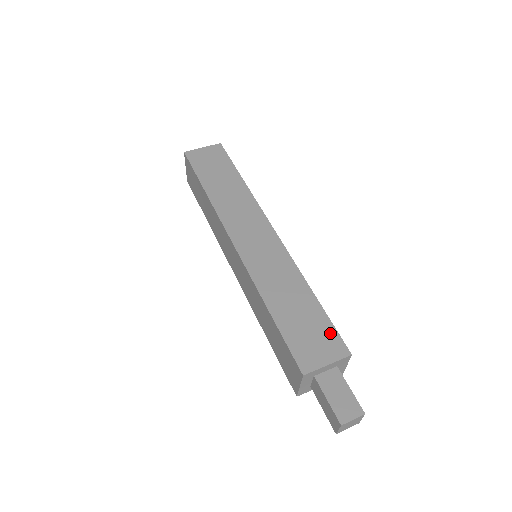
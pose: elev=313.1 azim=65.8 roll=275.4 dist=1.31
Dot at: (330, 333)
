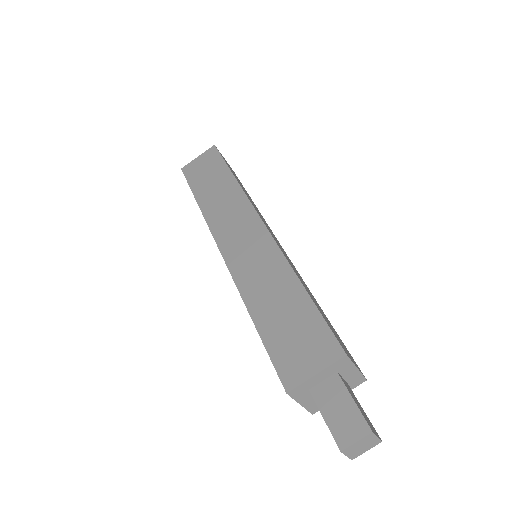
Dot at: (320, 332)
